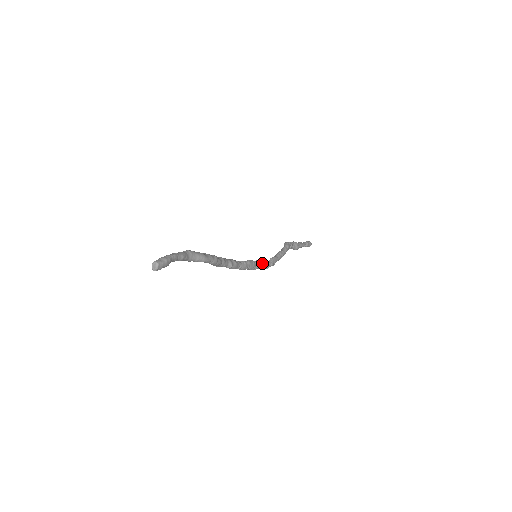
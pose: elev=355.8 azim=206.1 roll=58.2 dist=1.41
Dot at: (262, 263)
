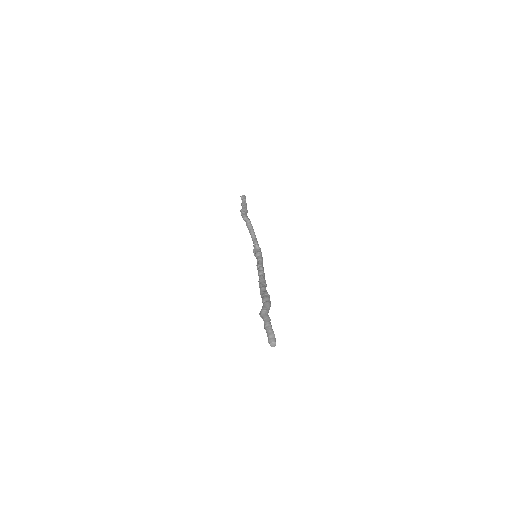
Dot at: (262, 258)
